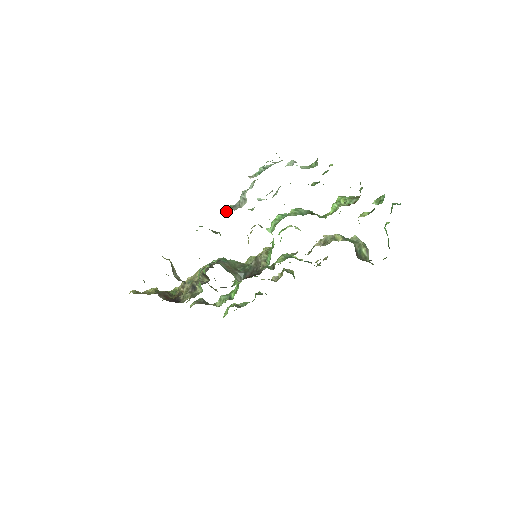
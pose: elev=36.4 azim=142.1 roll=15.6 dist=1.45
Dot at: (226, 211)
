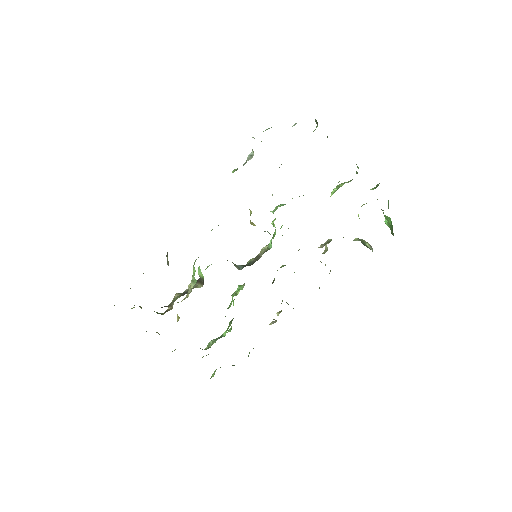
Dot at: (233, 172)
